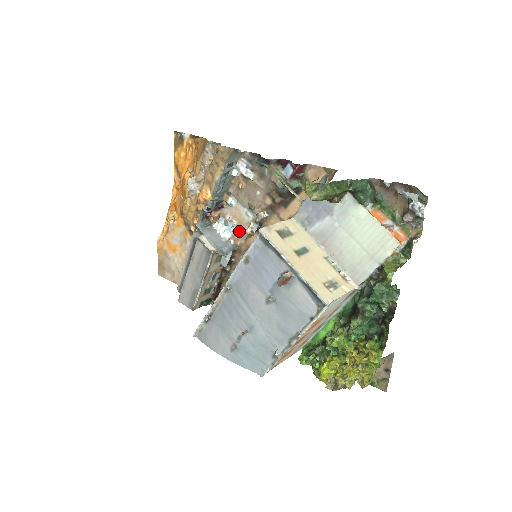
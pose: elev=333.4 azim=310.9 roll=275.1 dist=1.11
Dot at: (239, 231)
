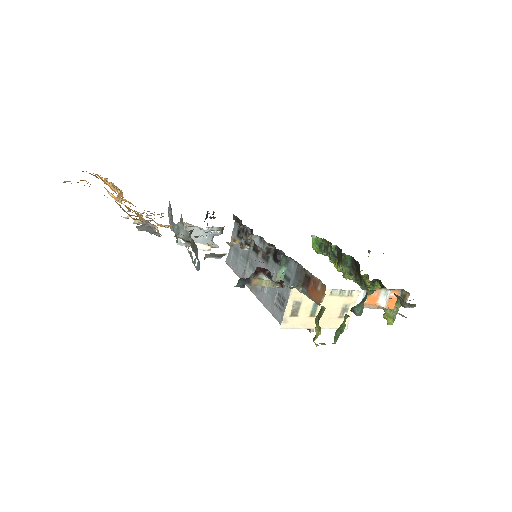
Dot at: occluded
